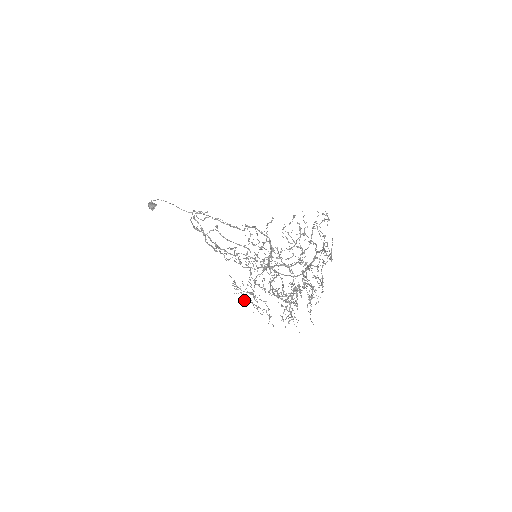
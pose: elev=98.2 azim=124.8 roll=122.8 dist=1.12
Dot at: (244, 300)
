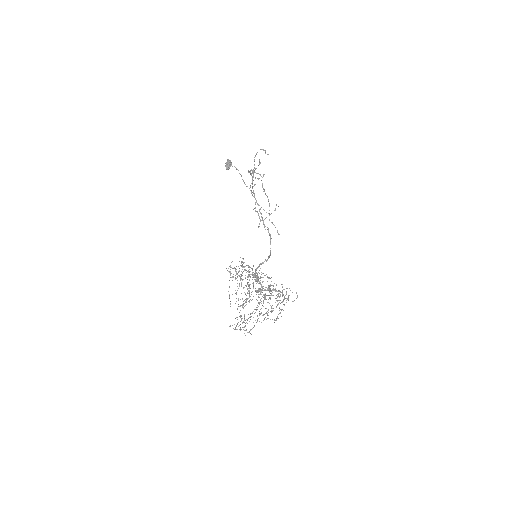
Dot at: occluded
